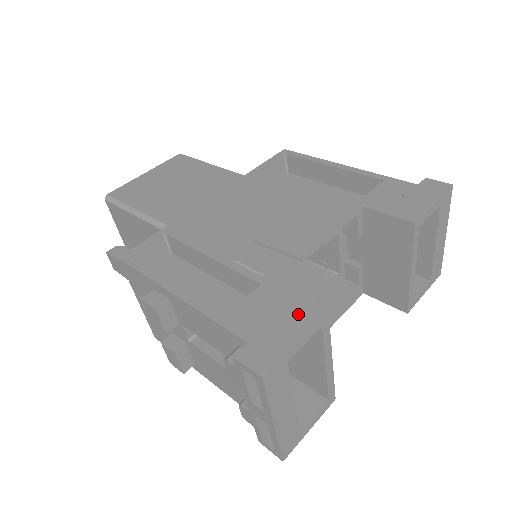
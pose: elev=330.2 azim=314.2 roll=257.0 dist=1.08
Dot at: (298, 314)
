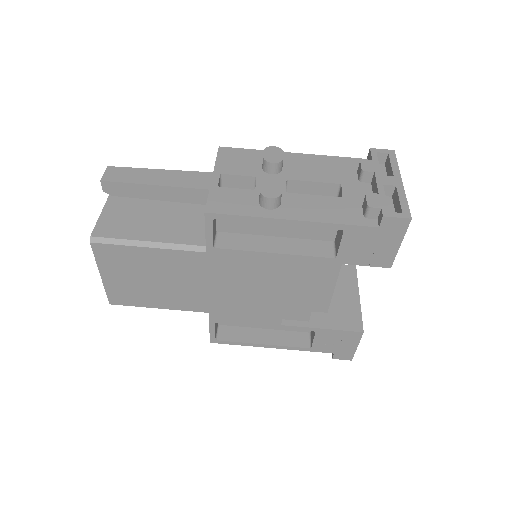
Dot at: (349, 338)
